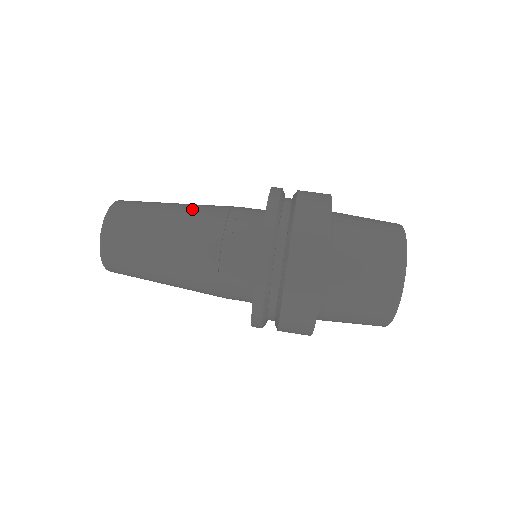
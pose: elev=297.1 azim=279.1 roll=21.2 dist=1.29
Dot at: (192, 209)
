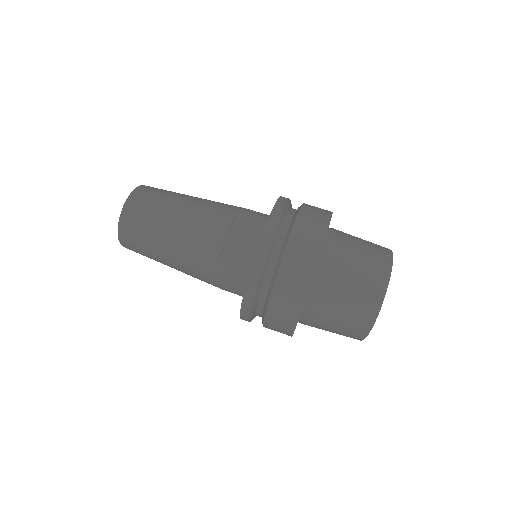
Dot at: (192, 230)
